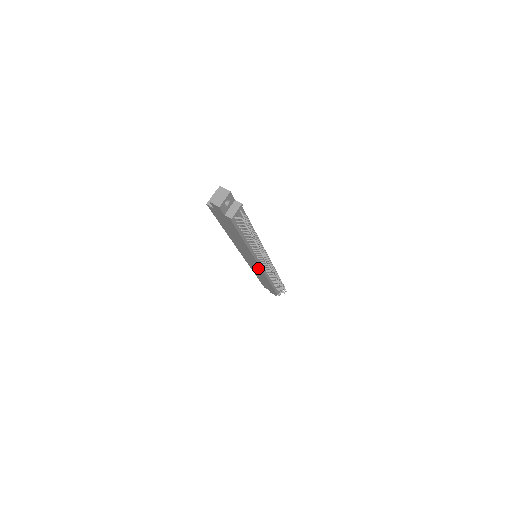
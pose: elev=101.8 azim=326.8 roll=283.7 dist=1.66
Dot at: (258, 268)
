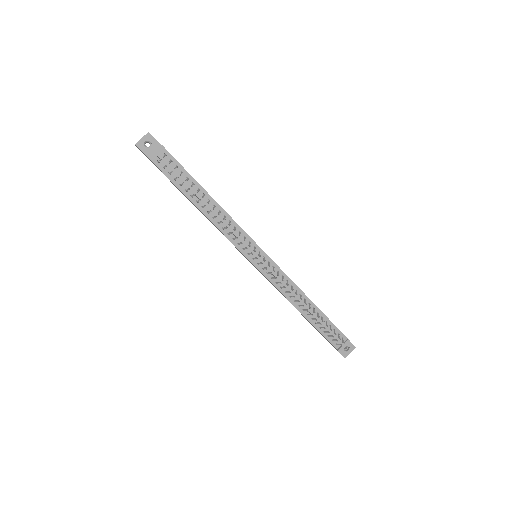
Dot at: occluded
